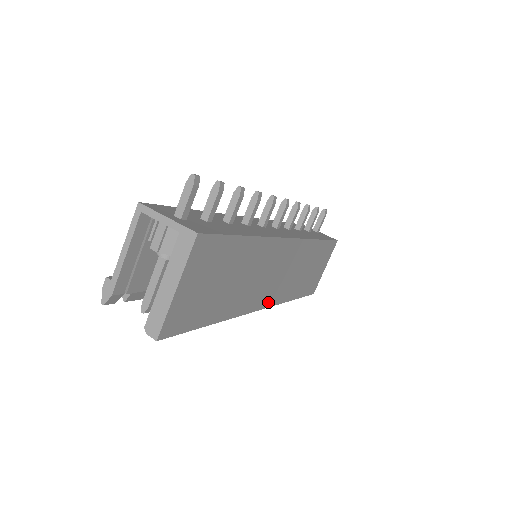
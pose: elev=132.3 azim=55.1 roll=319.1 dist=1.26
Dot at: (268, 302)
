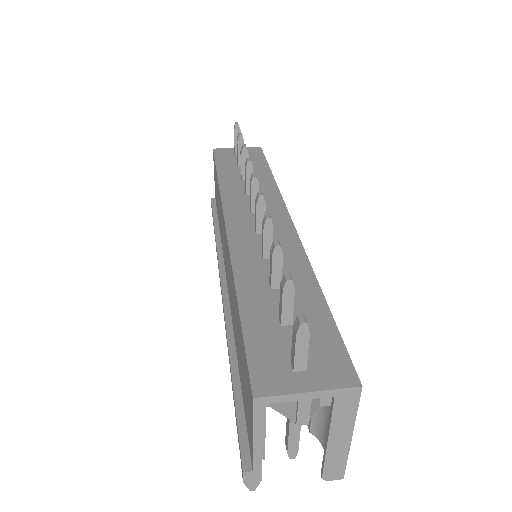
Dot at: occluded
